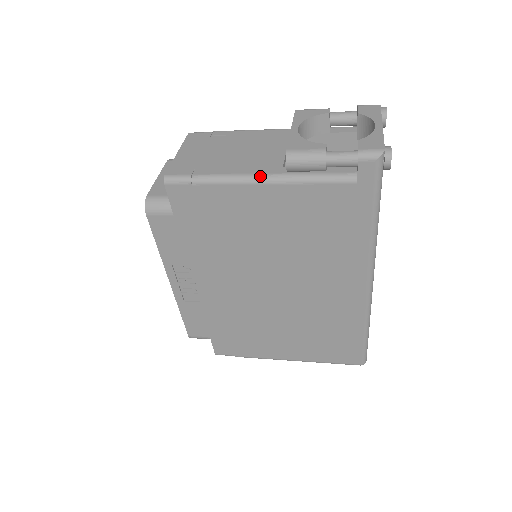
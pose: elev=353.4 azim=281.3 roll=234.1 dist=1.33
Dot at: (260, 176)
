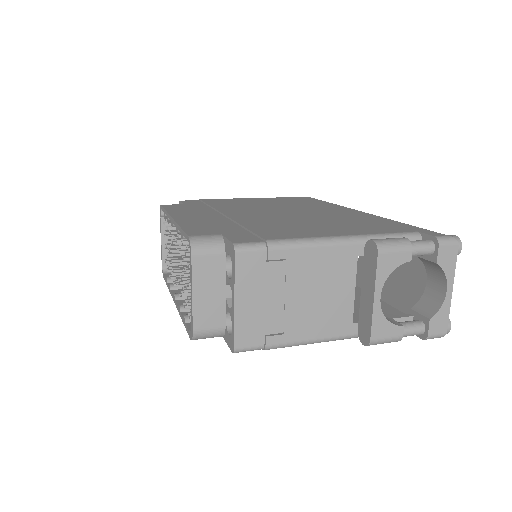
Dot at: (332, 340)
